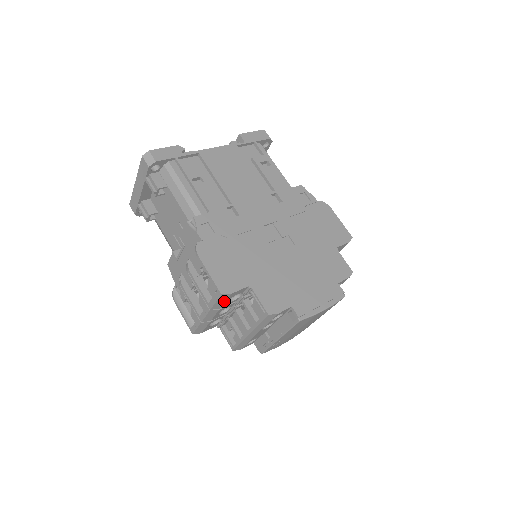
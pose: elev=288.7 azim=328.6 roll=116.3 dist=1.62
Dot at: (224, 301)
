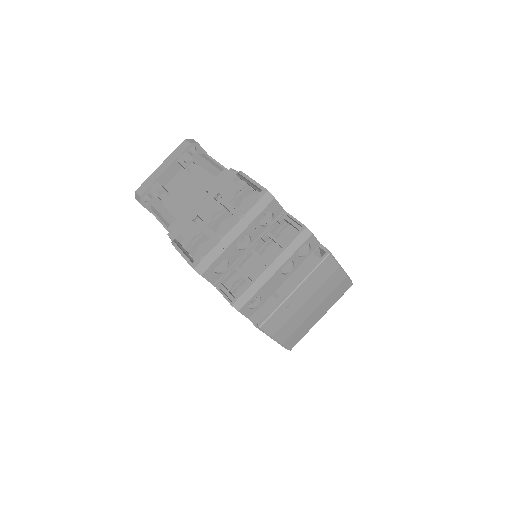
Dot at: (261, 209)
